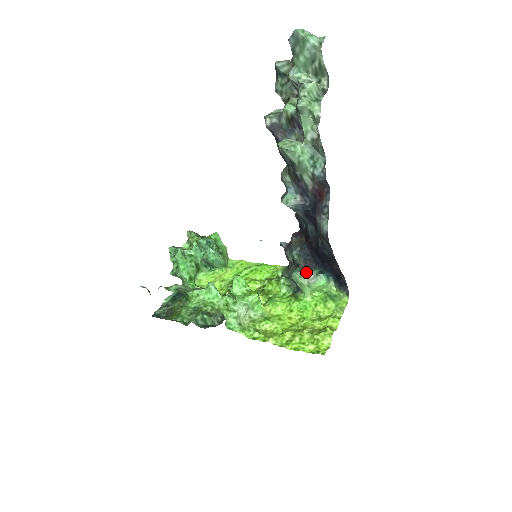
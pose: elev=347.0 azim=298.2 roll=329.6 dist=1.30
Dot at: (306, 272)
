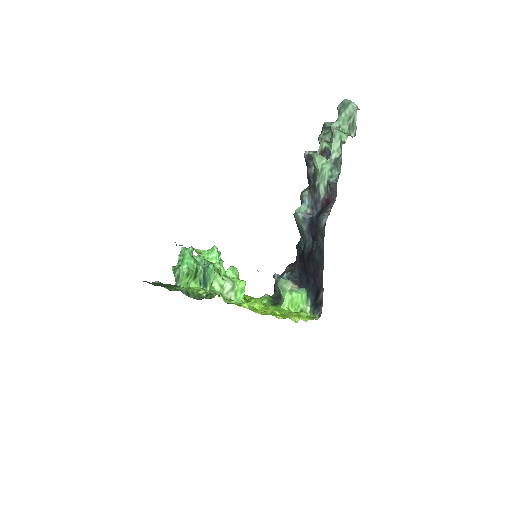
Dot at: (292, 282)
